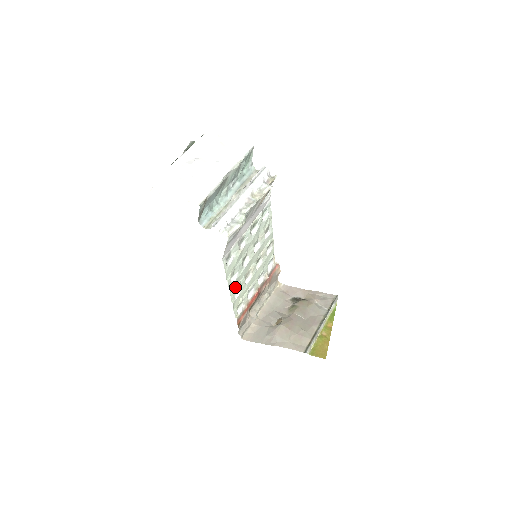
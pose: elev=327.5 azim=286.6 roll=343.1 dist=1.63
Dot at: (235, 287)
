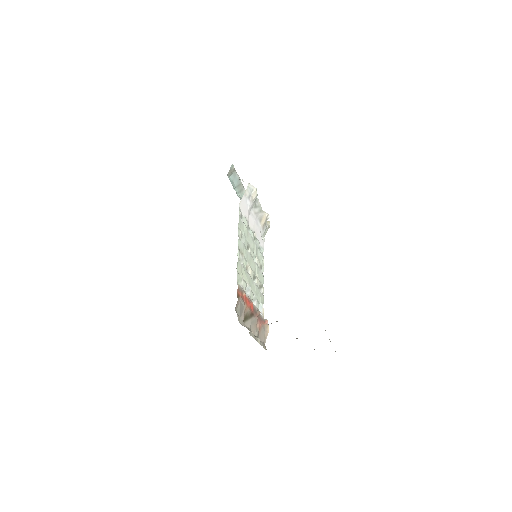
Dot at: (240, 251)
